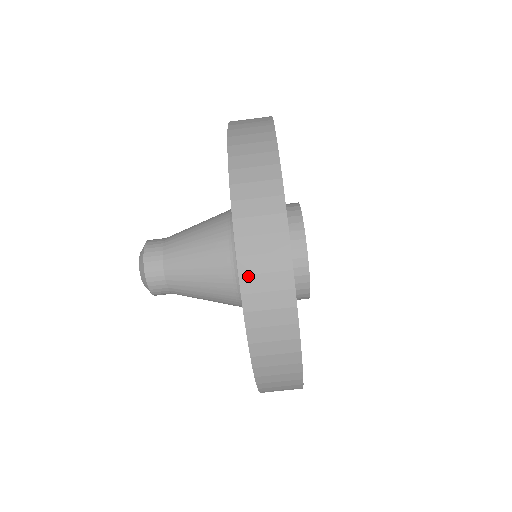
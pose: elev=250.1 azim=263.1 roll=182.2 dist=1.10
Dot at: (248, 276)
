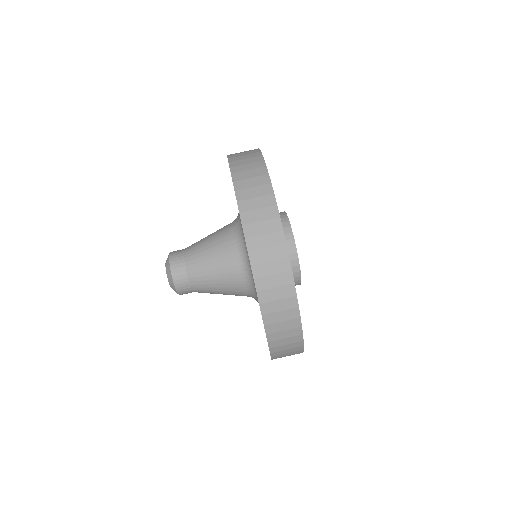
Dot at: (263, 291)
